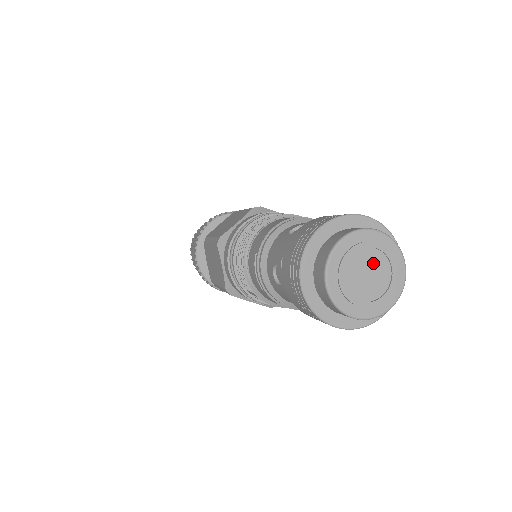
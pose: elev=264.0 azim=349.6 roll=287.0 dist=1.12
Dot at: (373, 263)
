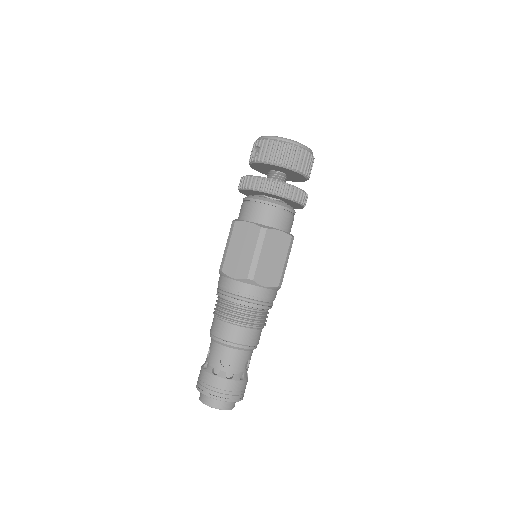
Dot at: occluded
